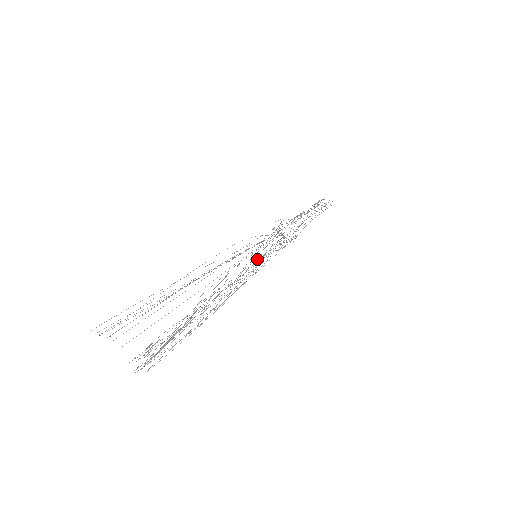
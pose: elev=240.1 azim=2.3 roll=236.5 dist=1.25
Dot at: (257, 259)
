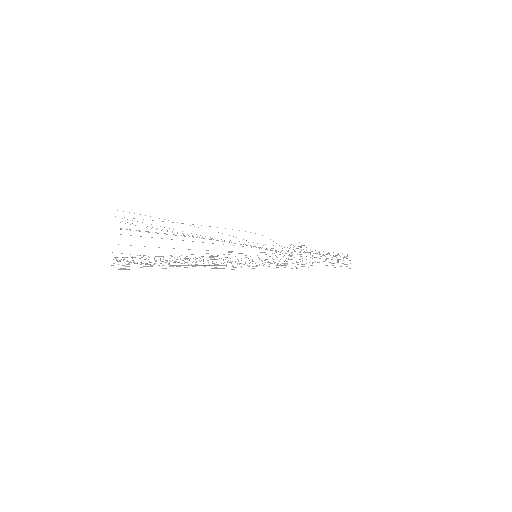
Dot at: occluded
